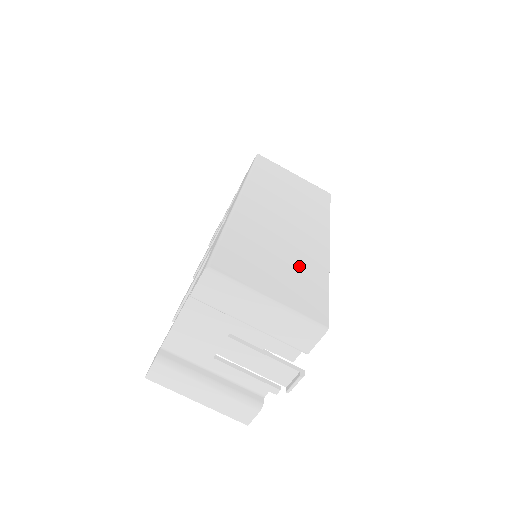
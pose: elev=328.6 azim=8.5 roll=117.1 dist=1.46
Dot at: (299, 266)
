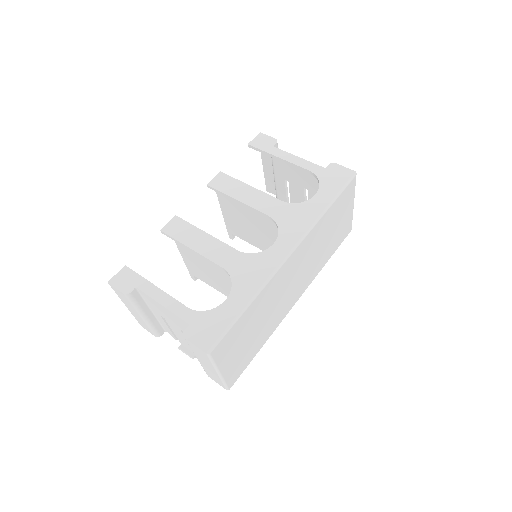
Dot at: (260, 334)
